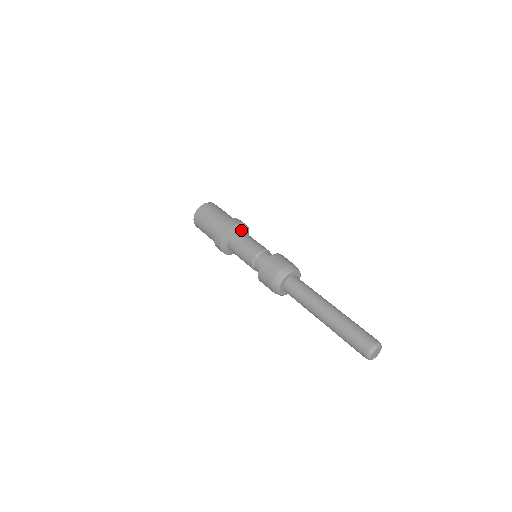
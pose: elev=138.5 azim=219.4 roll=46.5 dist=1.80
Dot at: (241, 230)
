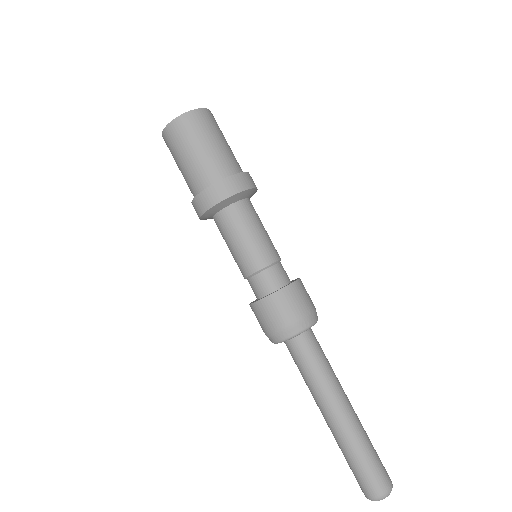
Dot at: (232, 204)
